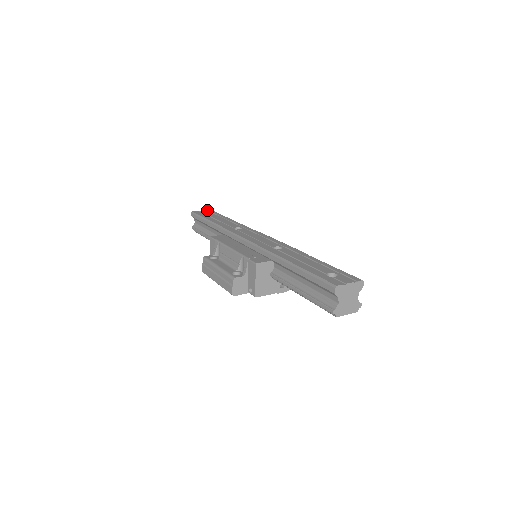
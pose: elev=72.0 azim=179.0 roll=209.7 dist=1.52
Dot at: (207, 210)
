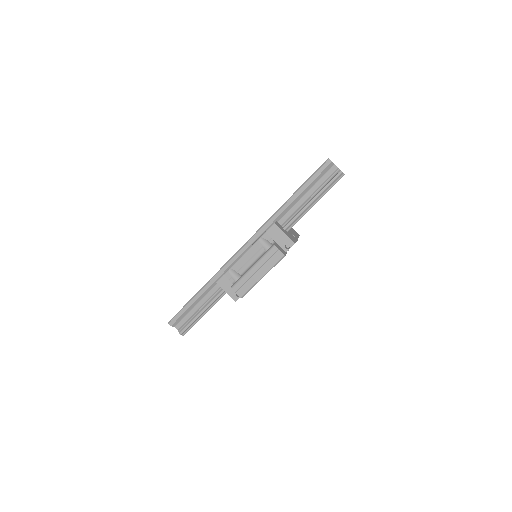
Dot at: occluded
